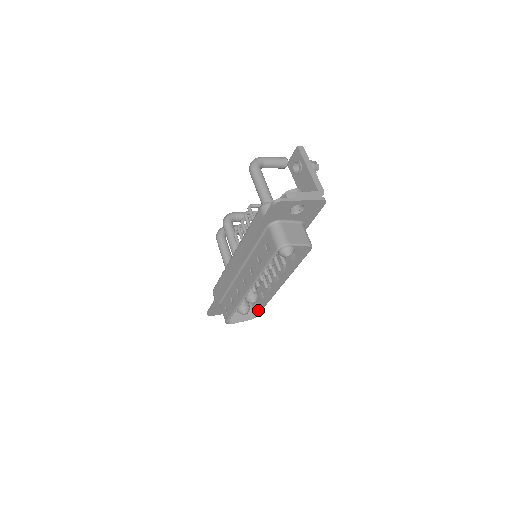
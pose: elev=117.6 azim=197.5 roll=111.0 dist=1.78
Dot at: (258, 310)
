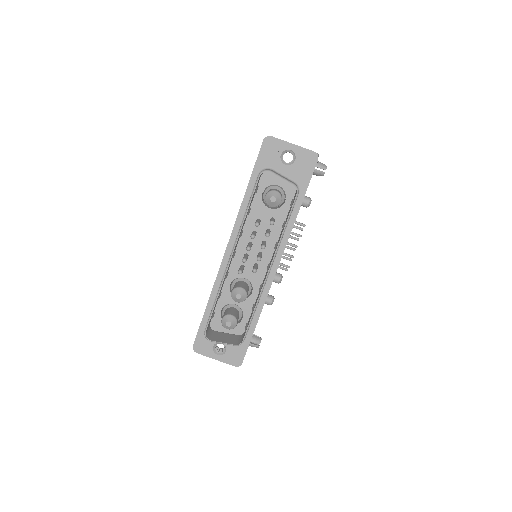
Dot at: (246, 329)
